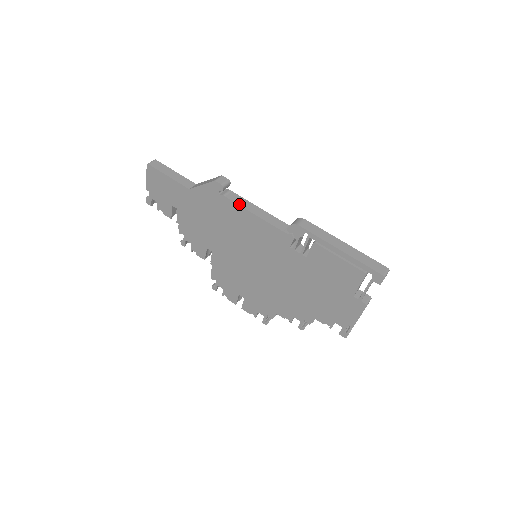
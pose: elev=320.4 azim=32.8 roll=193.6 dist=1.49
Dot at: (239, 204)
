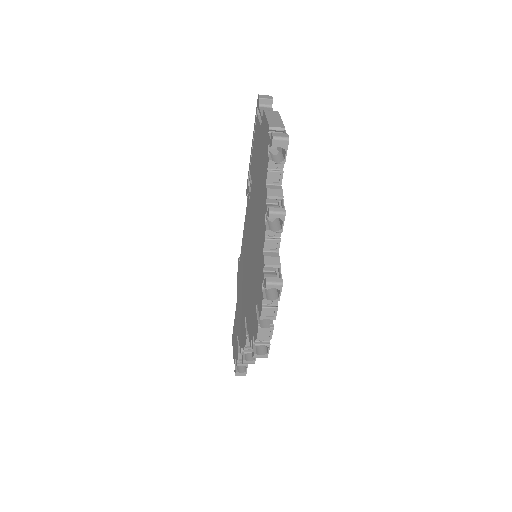
Dot at: occluded
